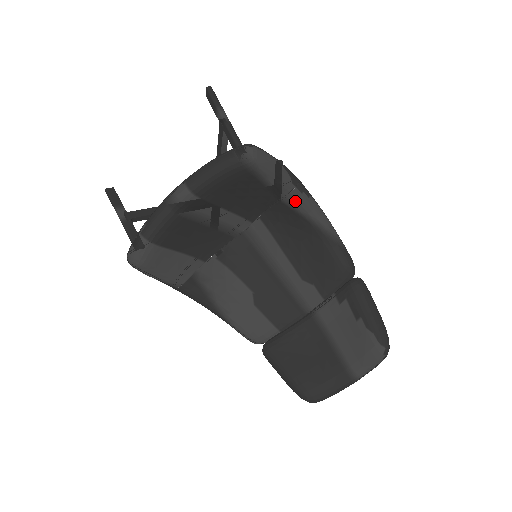
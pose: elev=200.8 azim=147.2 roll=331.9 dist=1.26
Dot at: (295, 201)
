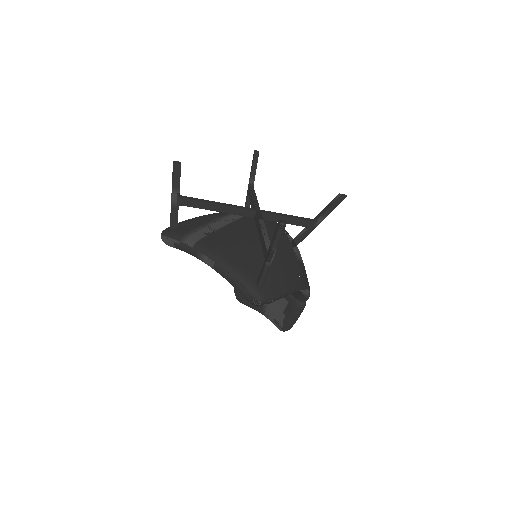
Dot at: occluded
